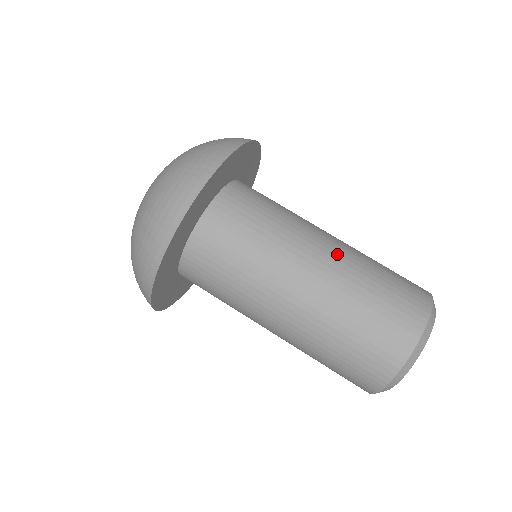
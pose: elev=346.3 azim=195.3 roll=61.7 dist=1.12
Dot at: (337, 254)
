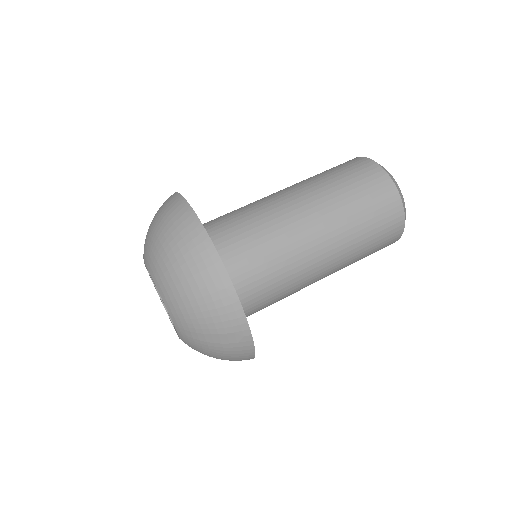
Dot at: (312, 203)
